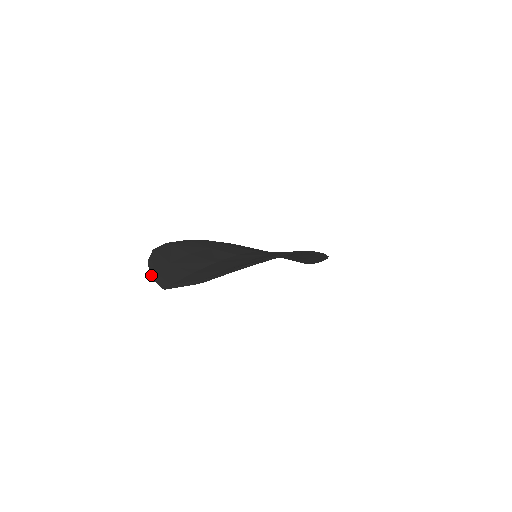
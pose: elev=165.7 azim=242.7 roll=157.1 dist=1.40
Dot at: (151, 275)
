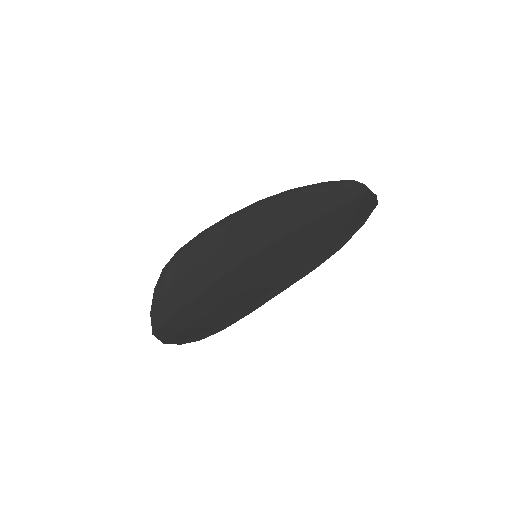
Dot at: (151, 312)
